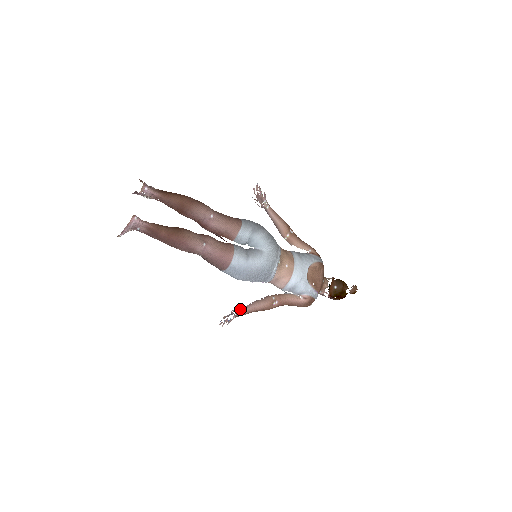
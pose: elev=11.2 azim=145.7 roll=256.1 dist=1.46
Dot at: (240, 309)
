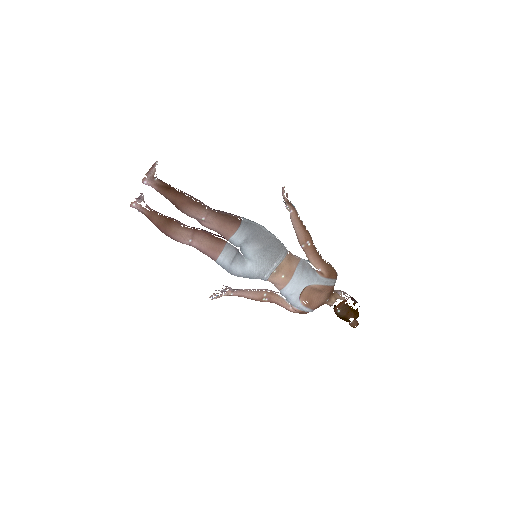
Dot at: (230, 291)
